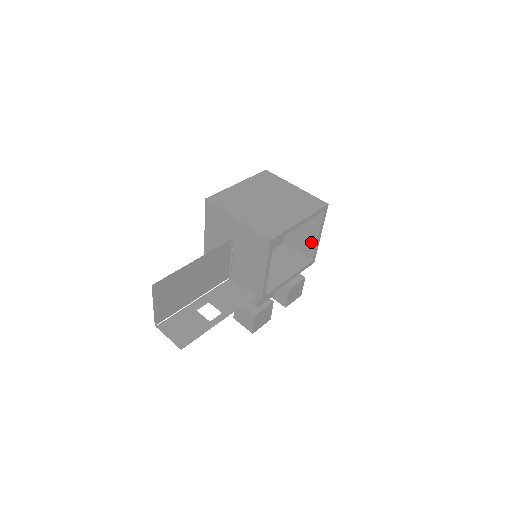
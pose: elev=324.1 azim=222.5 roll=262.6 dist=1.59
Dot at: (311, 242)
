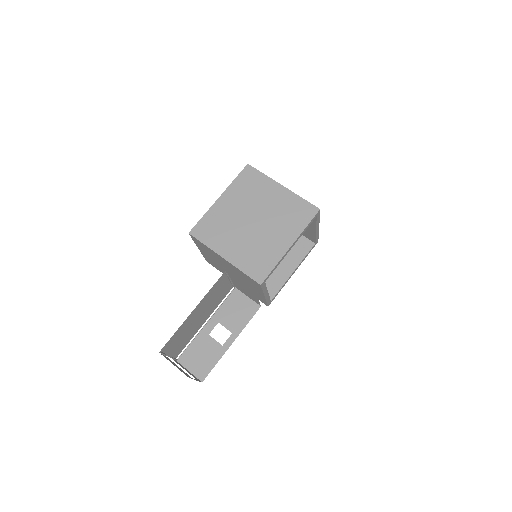
Dot at: (310, 232)
